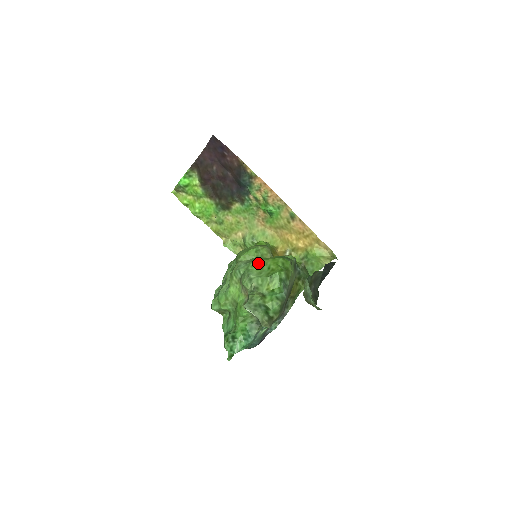
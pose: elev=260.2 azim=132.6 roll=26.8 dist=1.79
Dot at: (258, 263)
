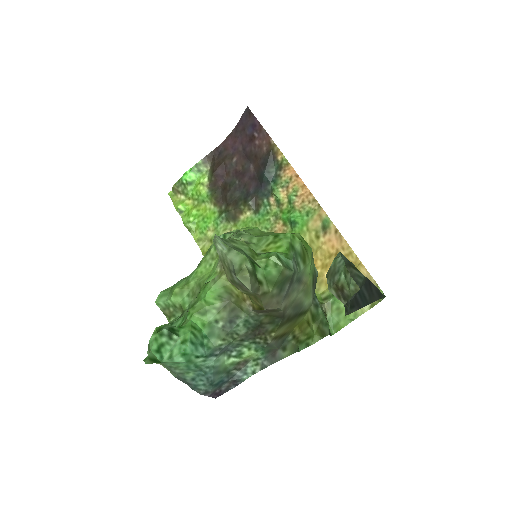
Dot at: (259, 231)
